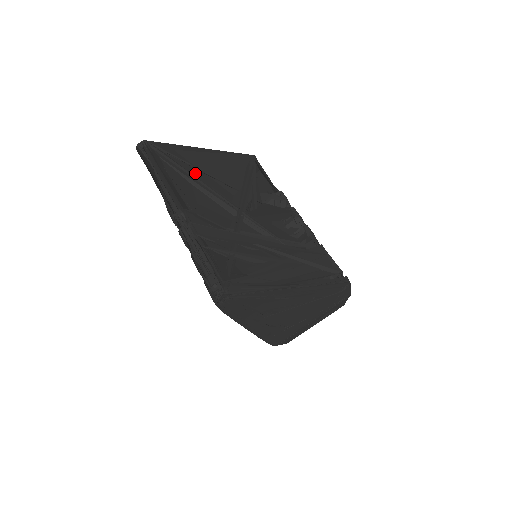
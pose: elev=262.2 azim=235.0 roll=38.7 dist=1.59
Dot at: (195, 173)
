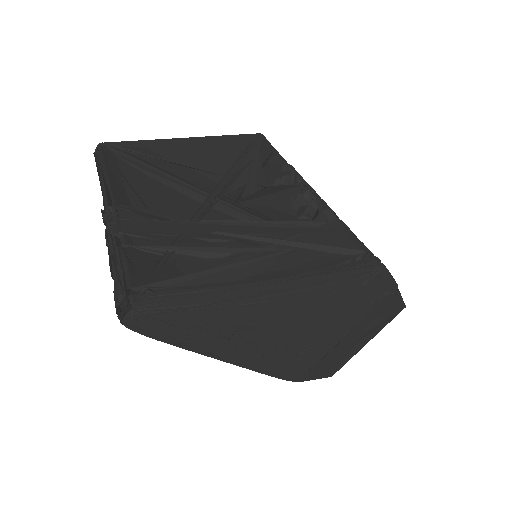
Dot at: (166, 167)
